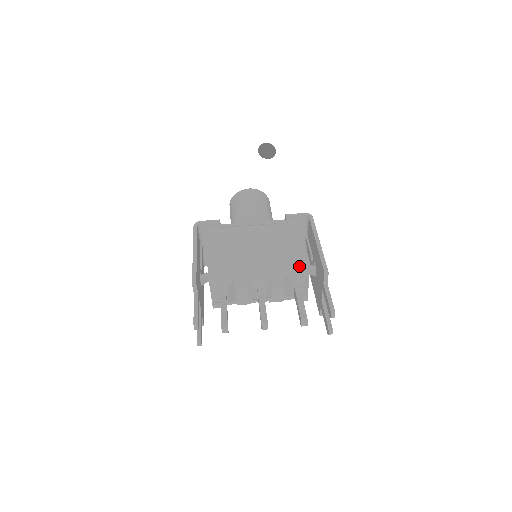
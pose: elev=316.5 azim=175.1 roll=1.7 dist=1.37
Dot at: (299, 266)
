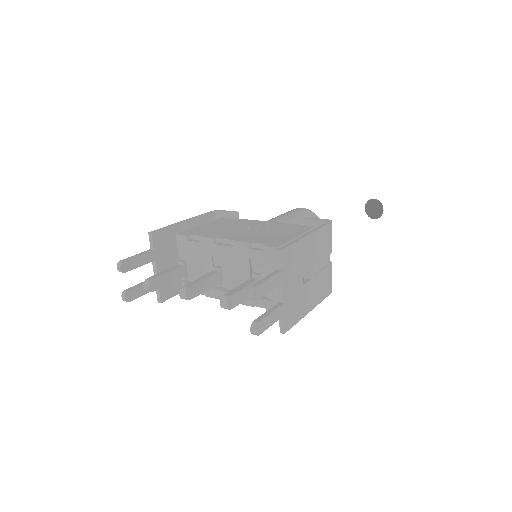
Dot at: (265, 248)
